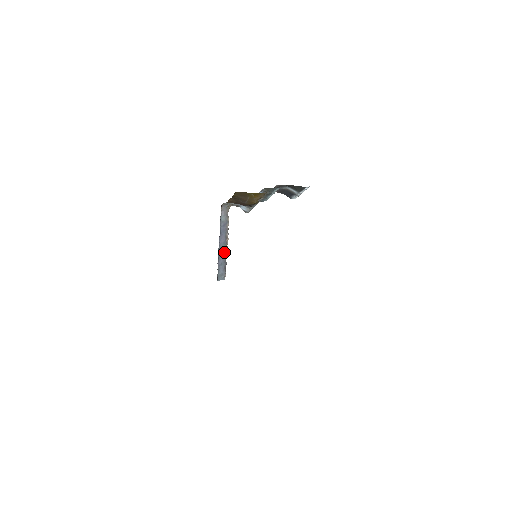
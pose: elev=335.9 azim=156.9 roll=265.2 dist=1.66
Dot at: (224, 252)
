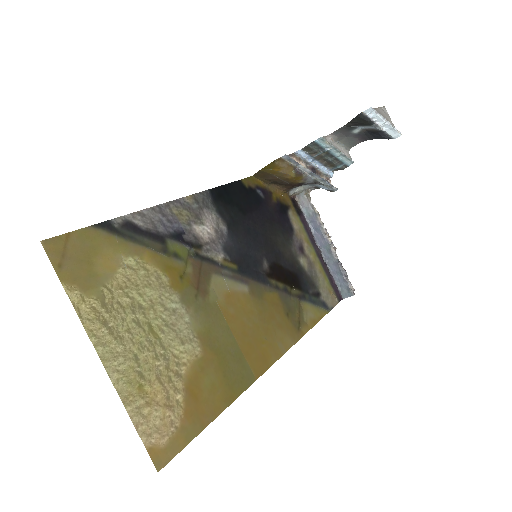
Dot at: (333, 256)
